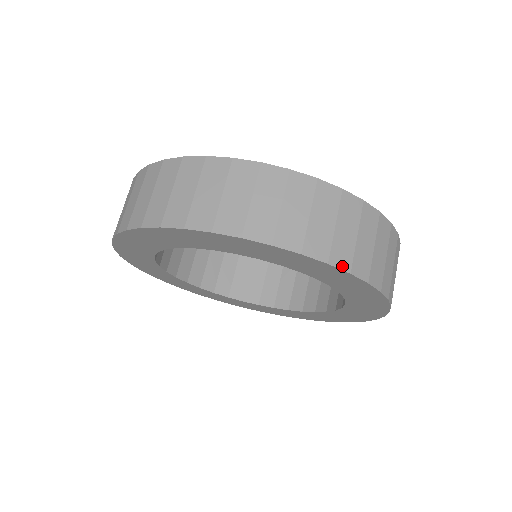
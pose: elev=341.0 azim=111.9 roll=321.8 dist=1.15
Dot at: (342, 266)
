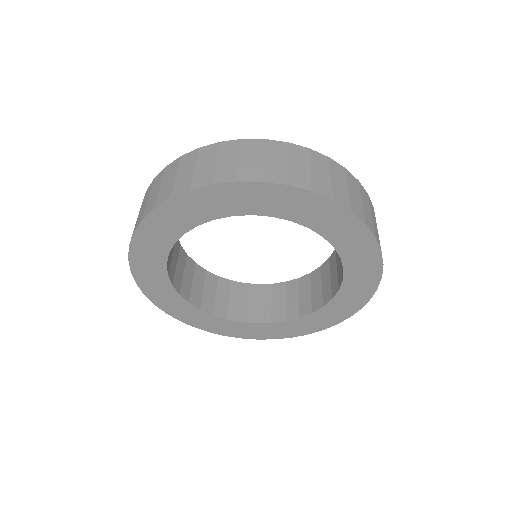
Dot at: (204, 184)
